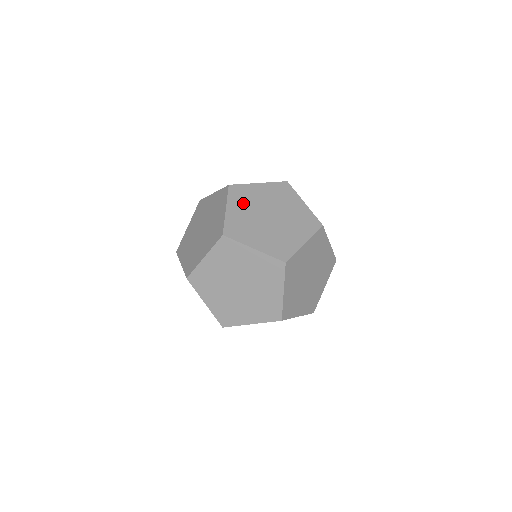
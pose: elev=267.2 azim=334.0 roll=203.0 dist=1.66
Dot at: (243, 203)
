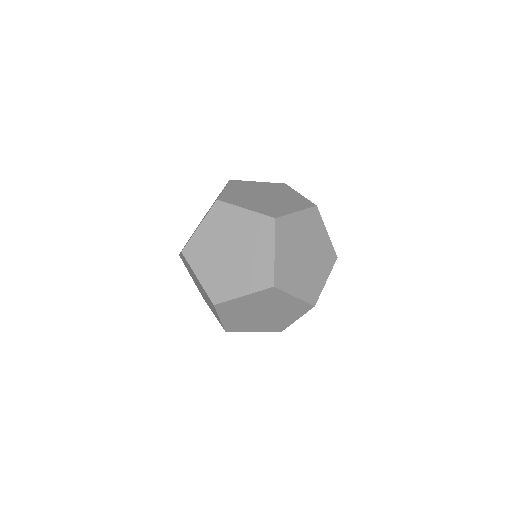
Dot at: (217, 226)
